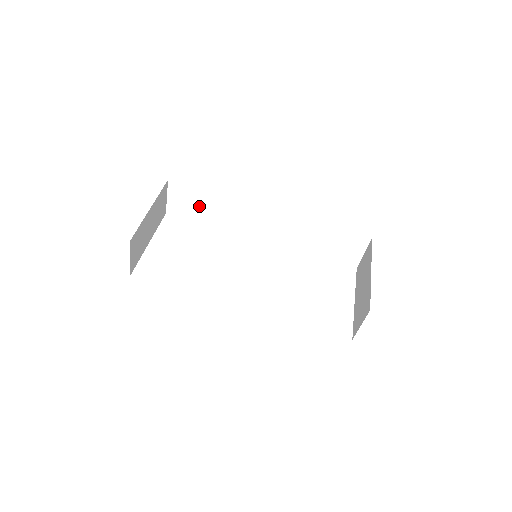
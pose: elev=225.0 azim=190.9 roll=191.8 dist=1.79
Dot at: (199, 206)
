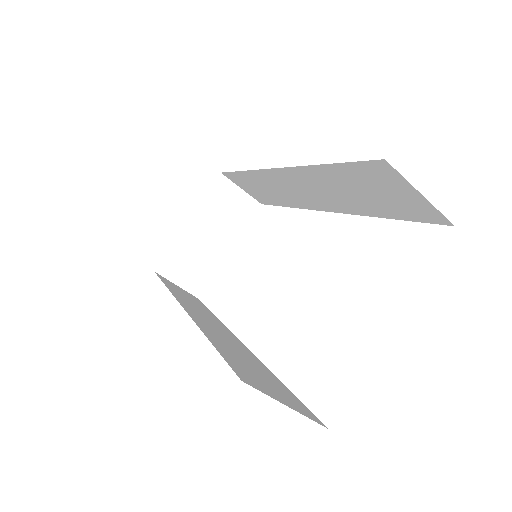
Dot at: (257, 189)
